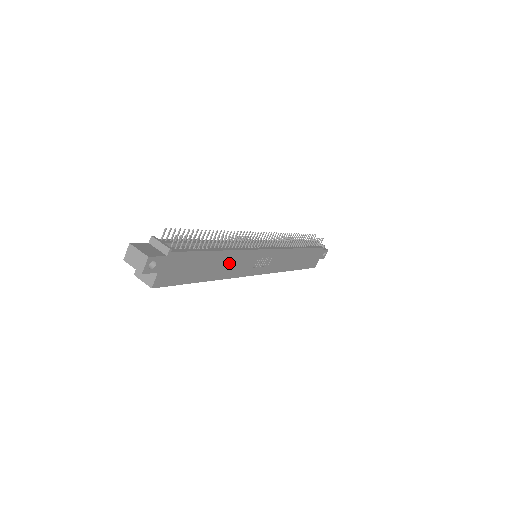
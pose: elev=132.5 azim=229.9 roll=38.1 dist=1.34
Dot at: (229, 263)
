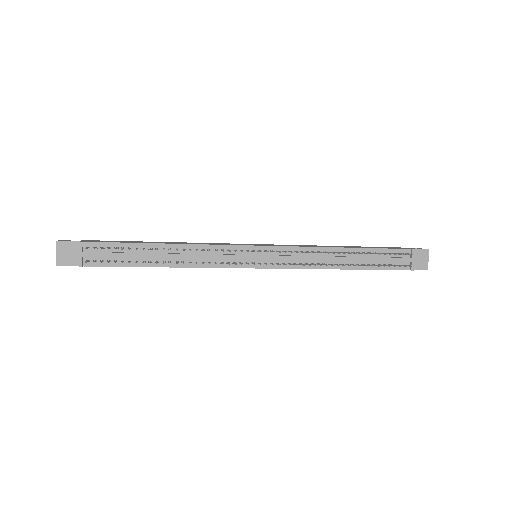
Dot at: occluded
